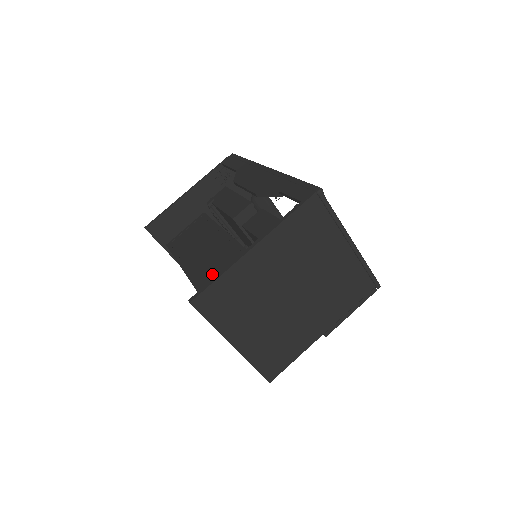
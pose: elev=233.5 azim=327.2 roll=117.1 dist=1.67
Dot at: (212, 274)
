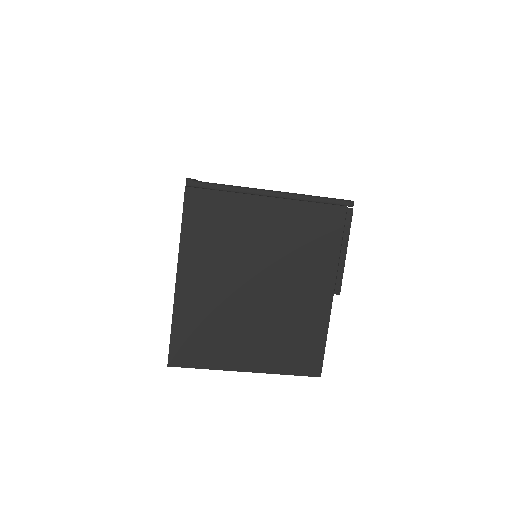
Dot at: occluded
